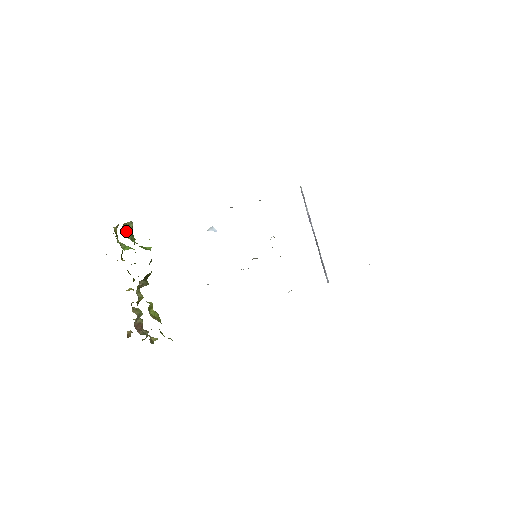
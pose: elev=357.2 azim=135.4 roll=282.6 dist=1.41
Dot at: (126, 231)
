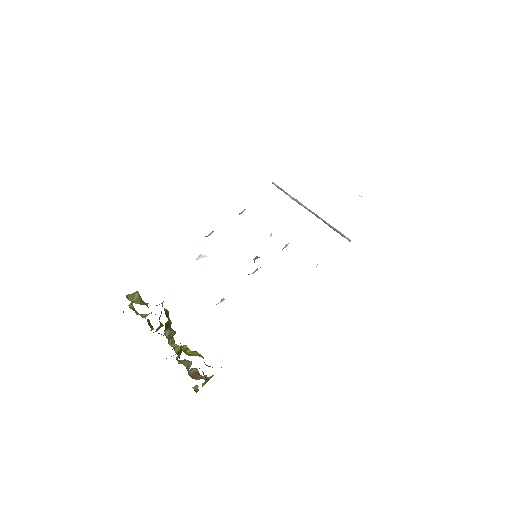
Dot at: (134, 300)
